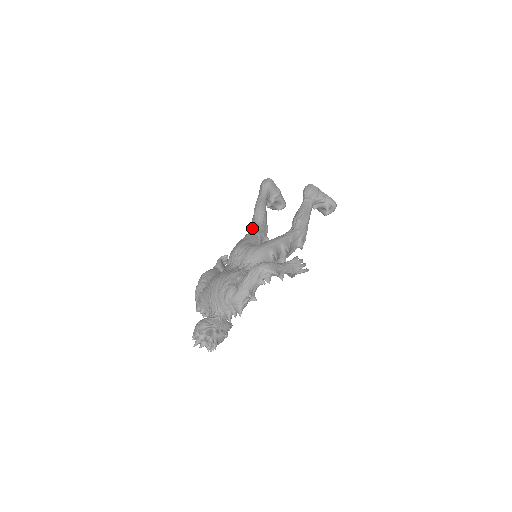
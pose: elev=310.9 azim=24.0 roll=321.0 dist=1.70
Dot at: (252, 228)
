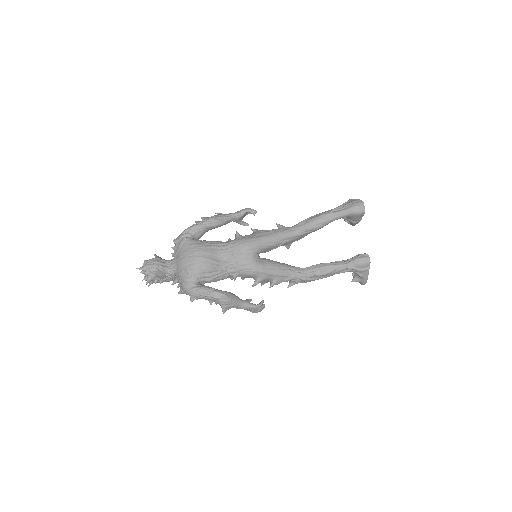
Dot at: (288, 232)
